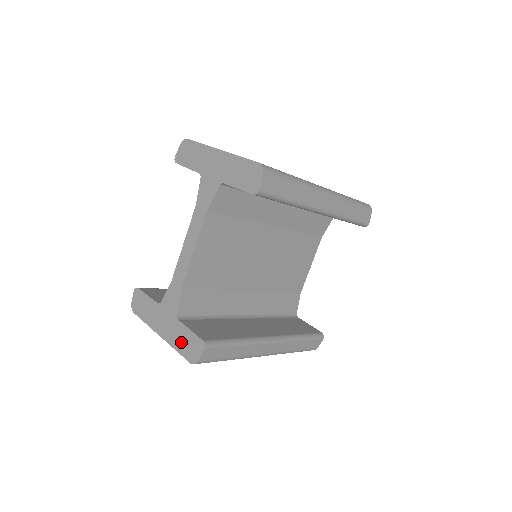
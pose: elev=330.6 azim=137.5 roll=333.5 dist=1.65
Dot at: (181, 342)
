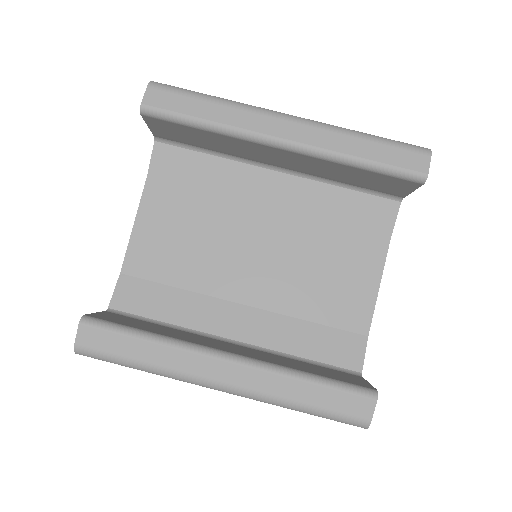
Dot at: occluded
